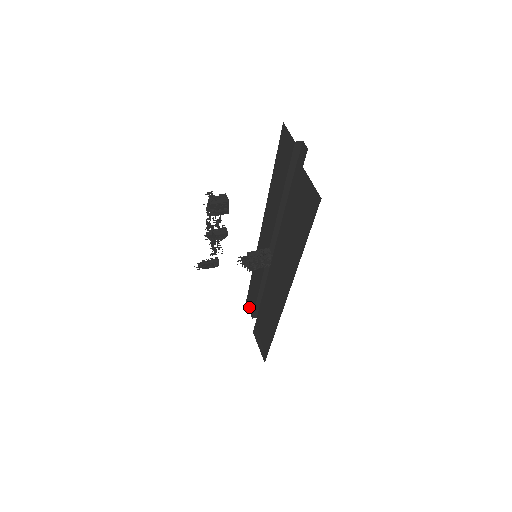
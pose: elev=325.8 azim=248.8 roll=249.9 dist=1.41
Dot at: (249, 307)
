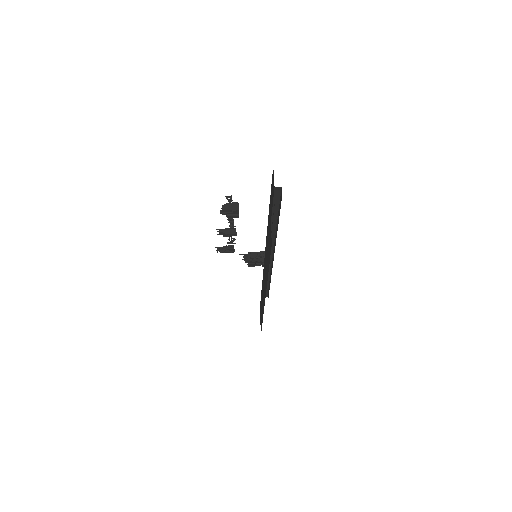
Dot at: occluded
